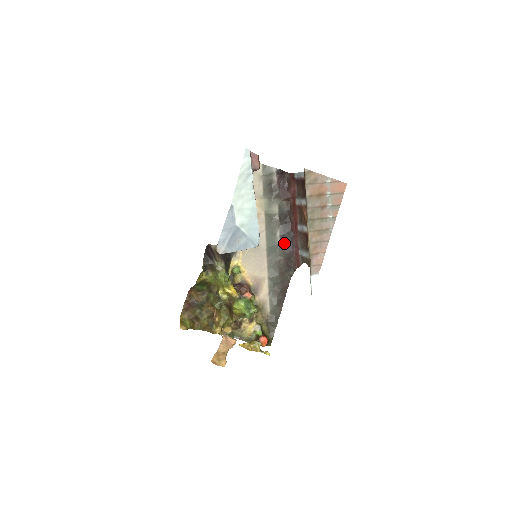
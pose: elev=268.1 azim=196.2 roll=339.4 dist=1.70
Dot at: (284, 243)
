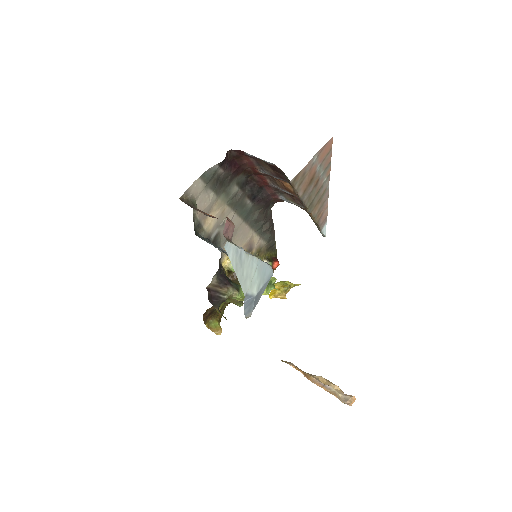
Dot at: (257, 201)
